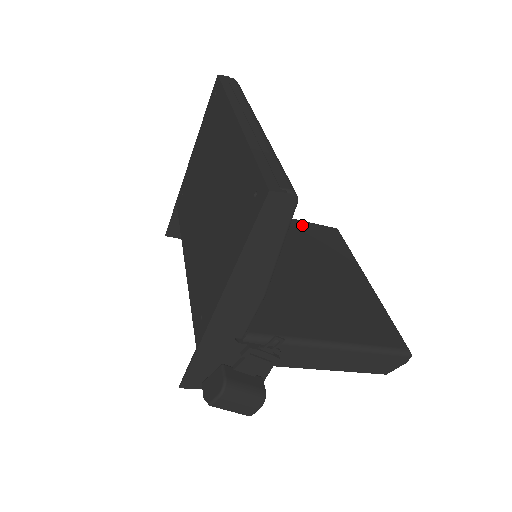
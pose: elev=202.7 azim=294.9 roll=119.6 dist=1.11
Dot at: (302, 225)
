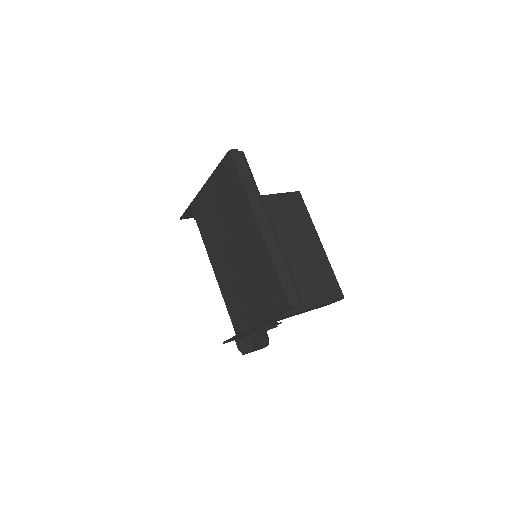
Dot at: (277, 201)
